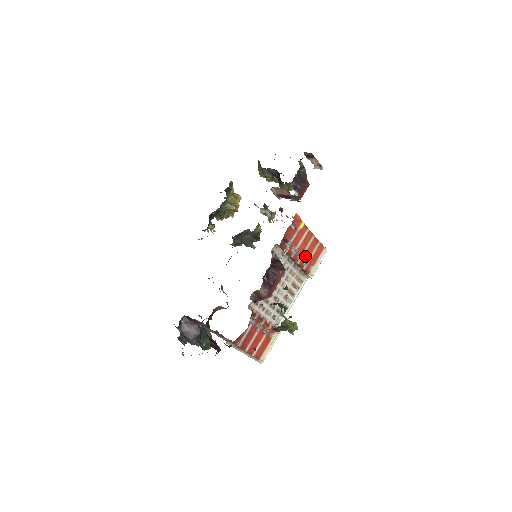
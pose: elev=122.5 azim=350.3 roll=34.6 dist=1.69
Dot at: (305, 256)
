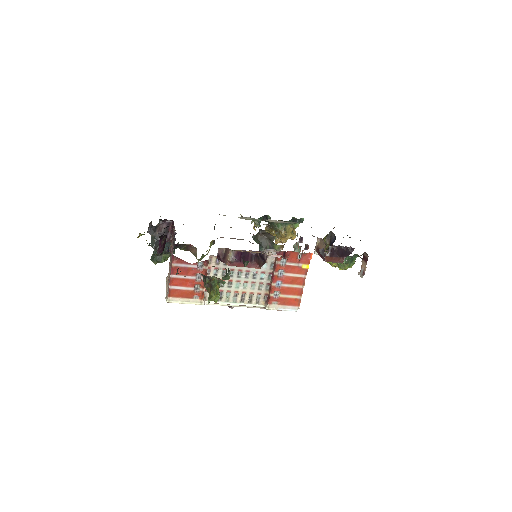
Dot at: (282, 288)
